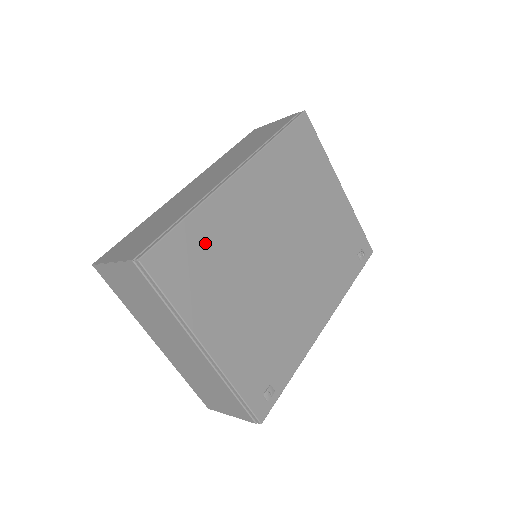
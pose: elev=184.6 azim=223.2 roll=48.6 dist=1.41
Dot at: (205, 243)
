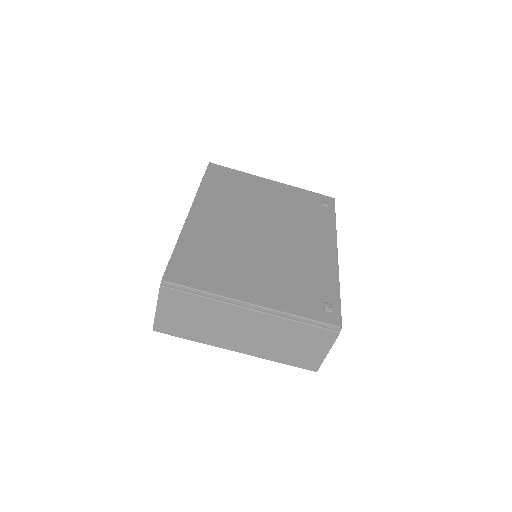
Dot at: (200, 252)
